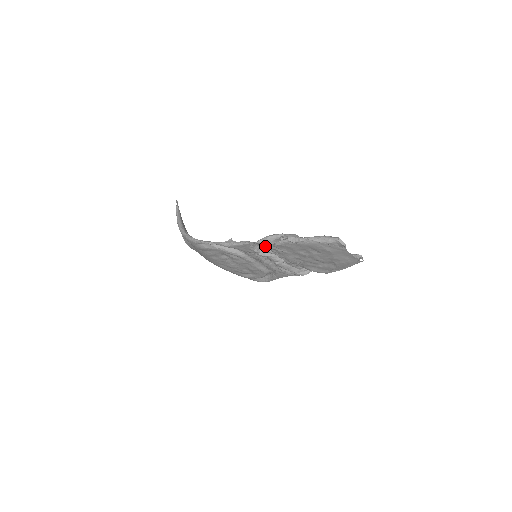
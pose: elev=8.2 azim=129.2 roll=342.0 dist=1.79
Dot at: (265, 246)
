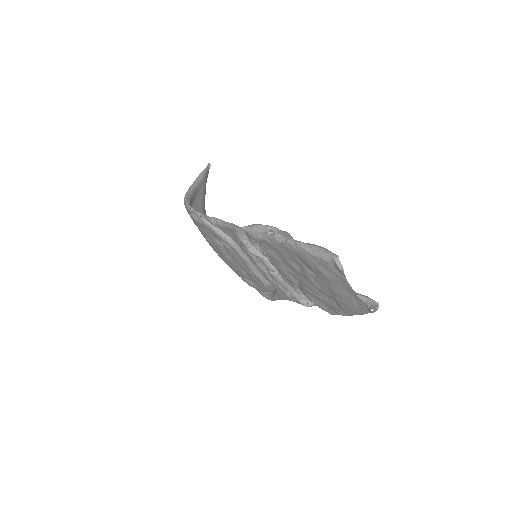
Dot at: (251, 238)
